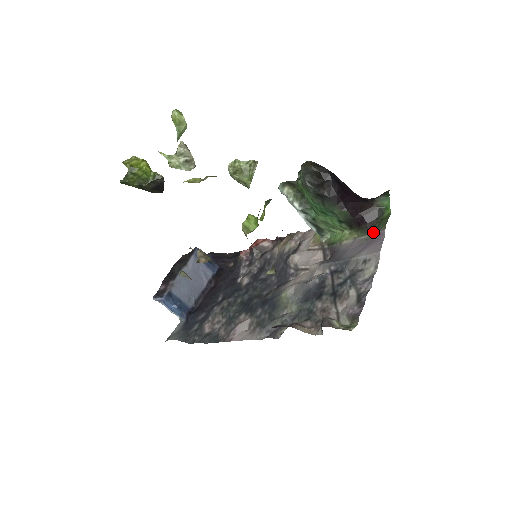
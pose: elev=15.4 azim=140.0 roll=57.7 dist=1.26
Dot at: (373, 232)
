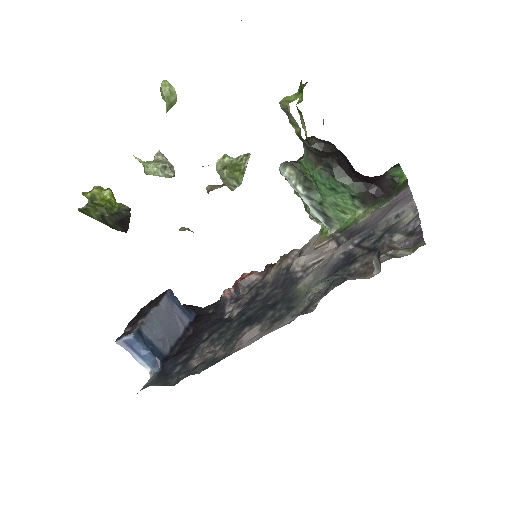
Dot at: (394, 196)
